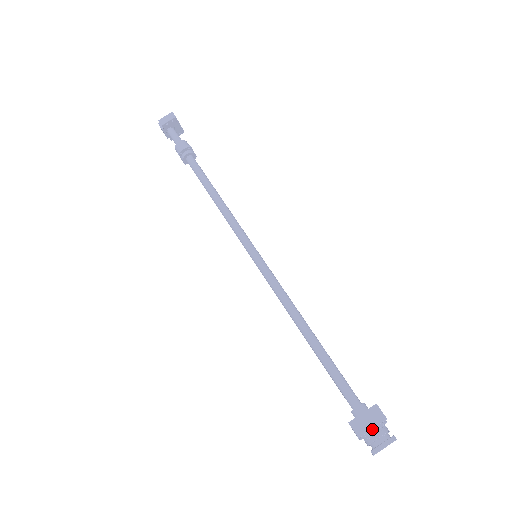
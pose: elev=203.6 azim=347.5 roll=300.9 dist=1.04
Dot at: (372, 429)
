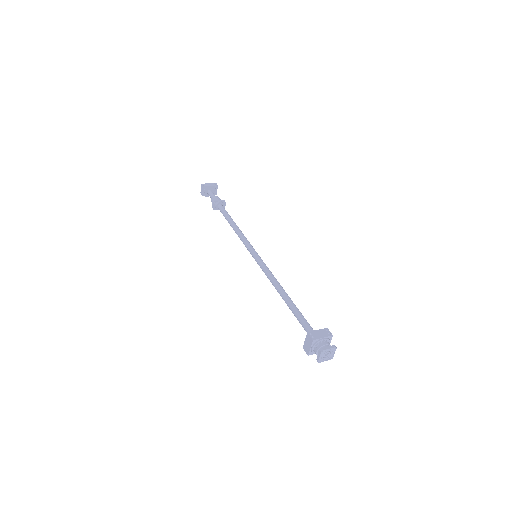
Dot at: (311, 348)
